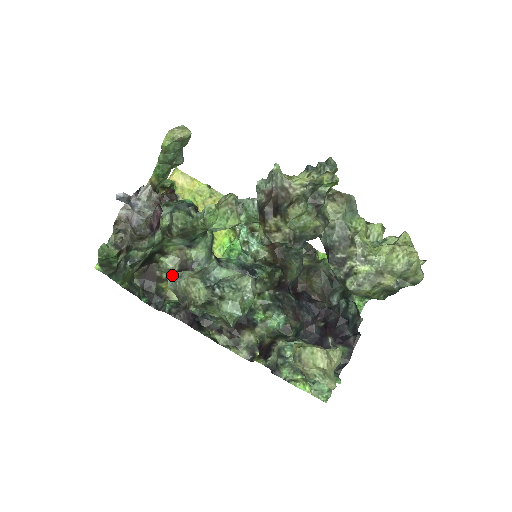
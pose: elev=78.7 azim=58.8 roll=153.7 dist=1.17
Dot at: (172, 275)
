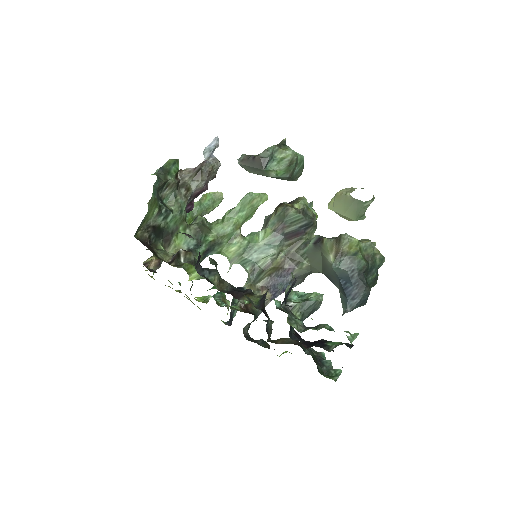
Dot at: occluded
